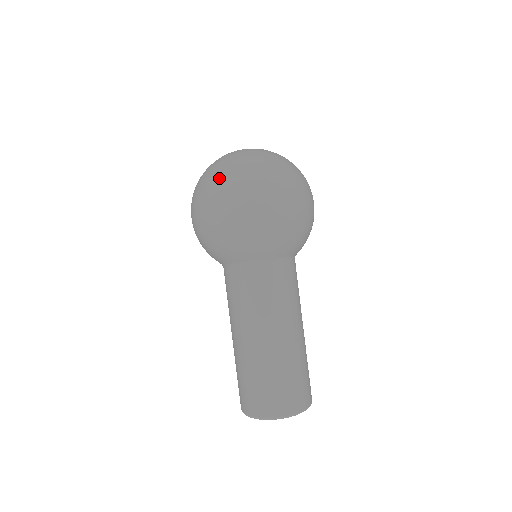
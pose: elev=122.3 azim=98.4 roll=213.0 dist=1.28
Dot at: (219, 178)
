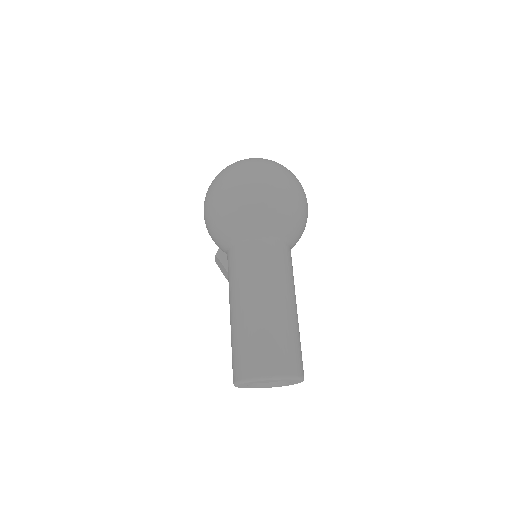
Dot at: (231, 168)
